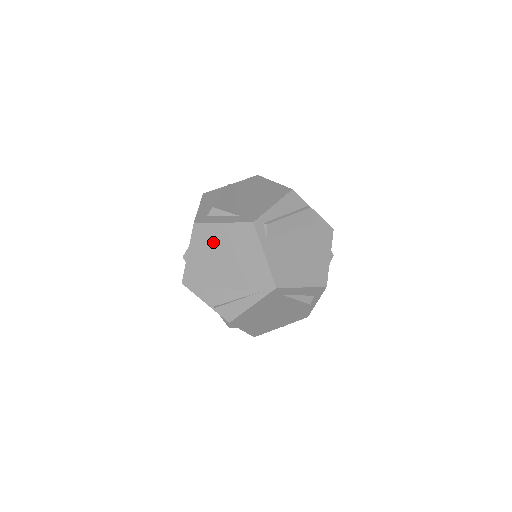
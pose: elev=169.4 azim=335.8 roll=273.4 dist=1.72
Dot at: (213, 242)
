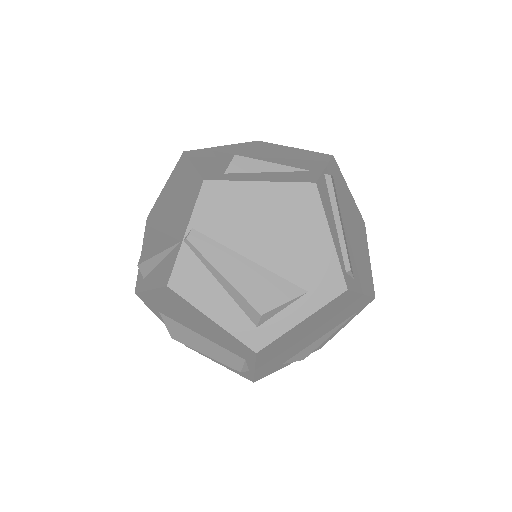
Dot at: (291, 339)
